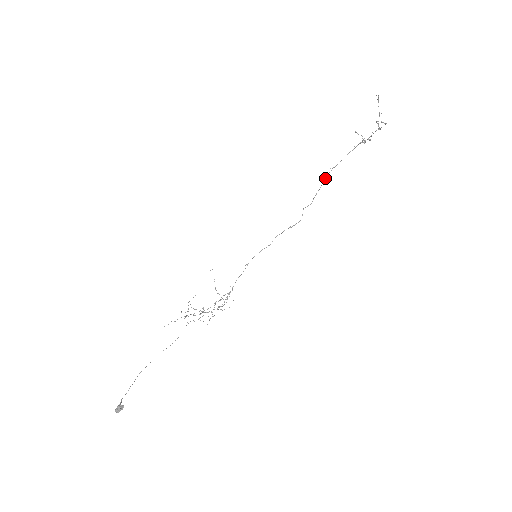
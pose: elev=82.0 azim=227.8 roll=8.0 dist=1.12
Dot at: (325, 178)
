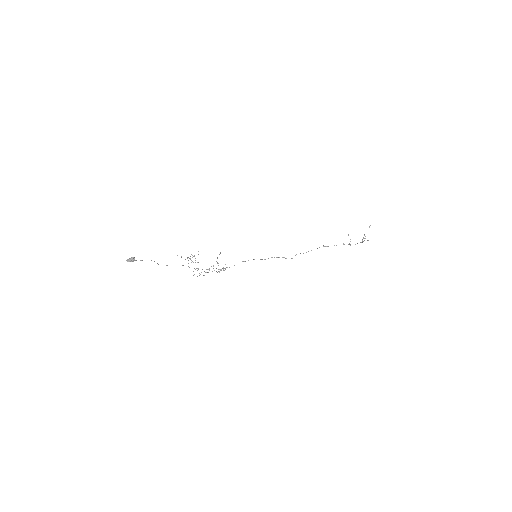
Dot at: occluded
